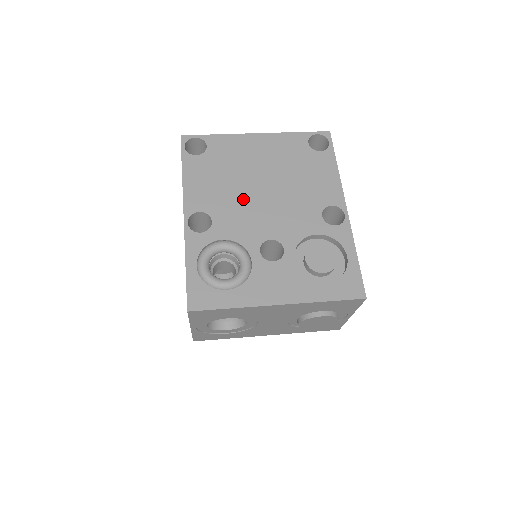
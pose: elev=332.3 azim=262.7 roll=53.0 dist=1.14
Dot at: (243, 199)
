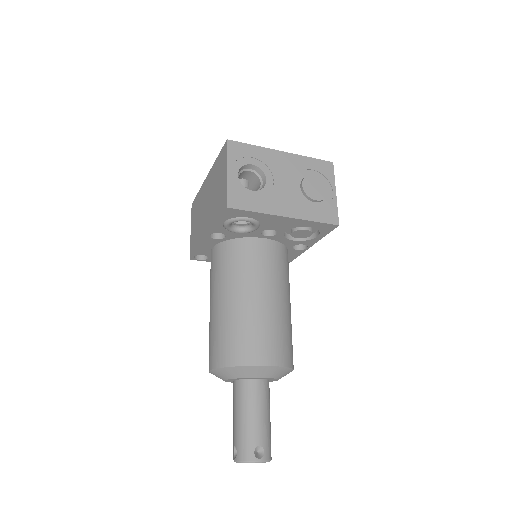
Dot at: occluded
